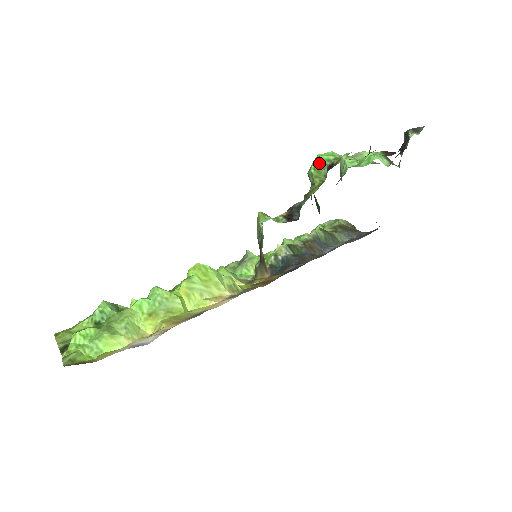
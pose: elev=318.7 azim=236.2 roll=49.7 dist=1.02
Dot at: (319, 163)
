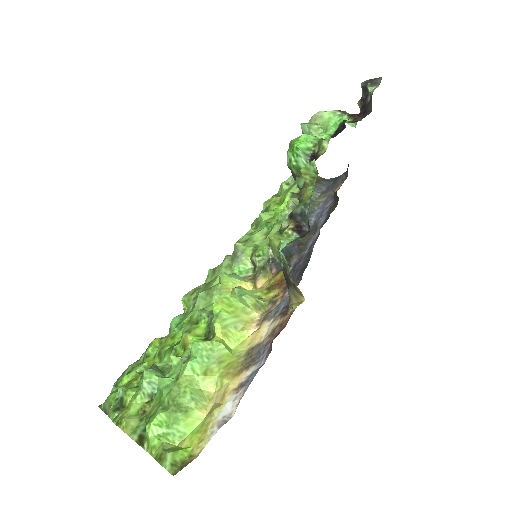
Dot at: (299, 155)
